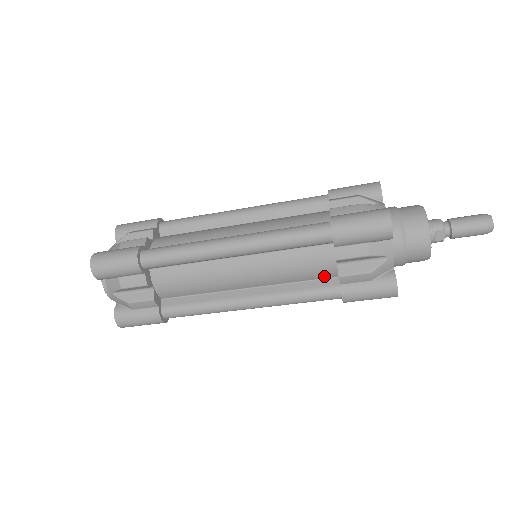
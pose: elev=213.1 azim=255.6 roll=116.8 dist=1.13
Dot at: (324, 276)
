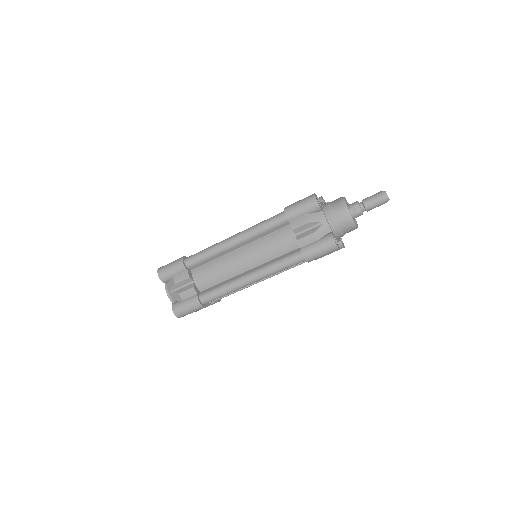
Dot at: (292, 248)
